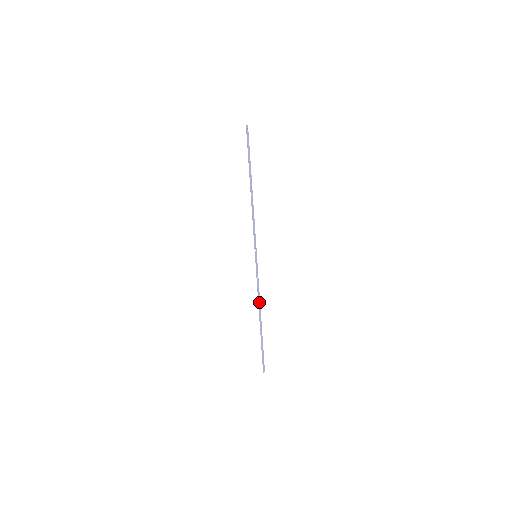
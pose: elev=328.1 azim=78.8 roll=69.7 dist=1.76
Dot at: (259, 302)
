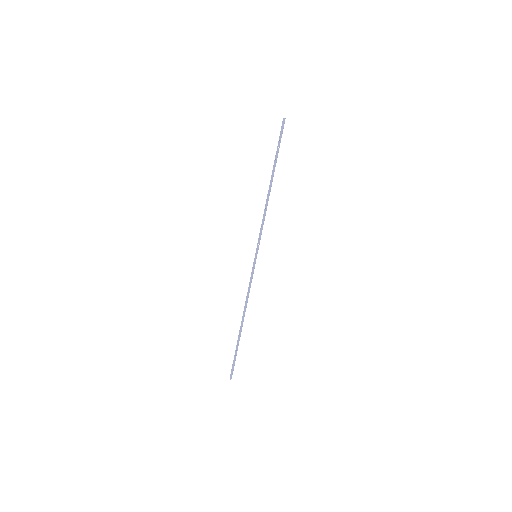
Dot at: (246, 305)
